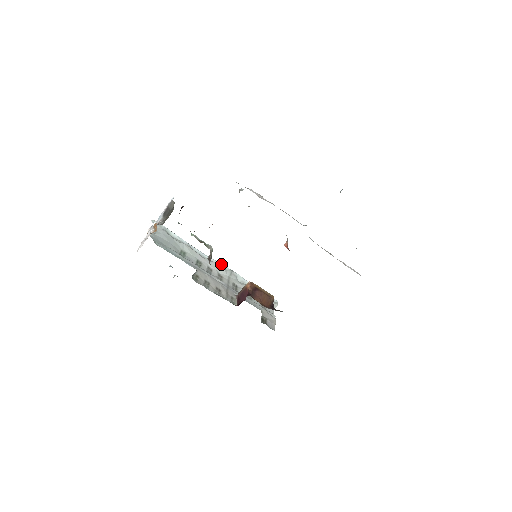
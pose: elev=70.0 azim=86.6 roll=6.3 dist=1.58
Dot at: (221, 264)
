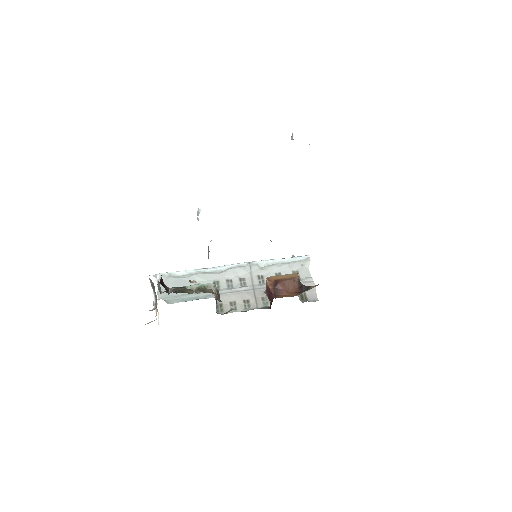
Dot at: (236, 265)
